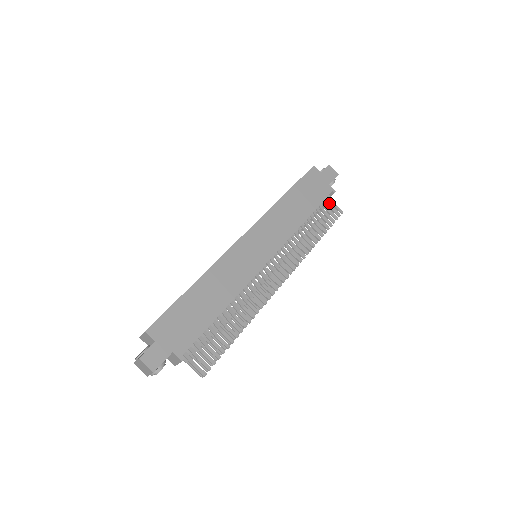
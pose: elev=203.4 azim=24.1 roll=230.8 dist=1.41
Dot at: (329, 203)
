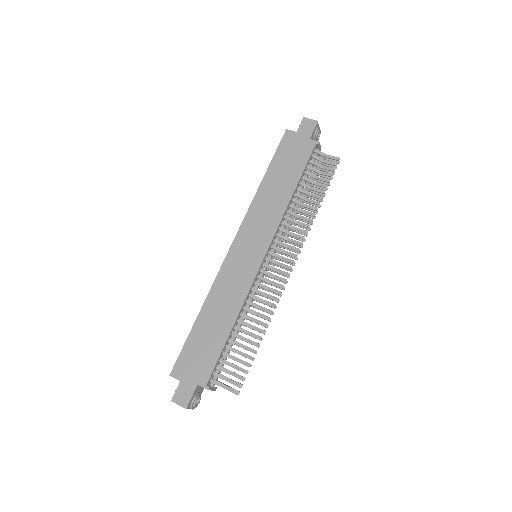
Dot at: (319, 158)
